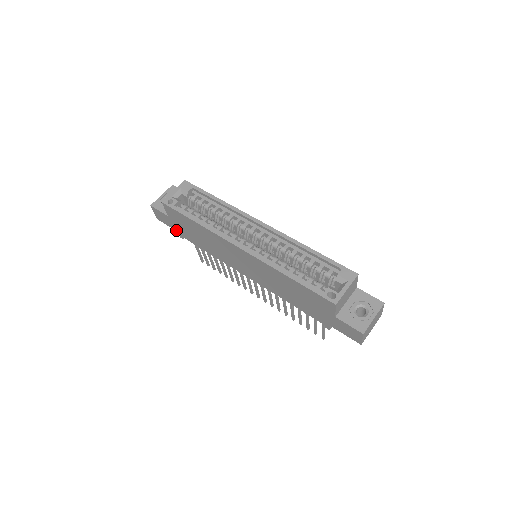
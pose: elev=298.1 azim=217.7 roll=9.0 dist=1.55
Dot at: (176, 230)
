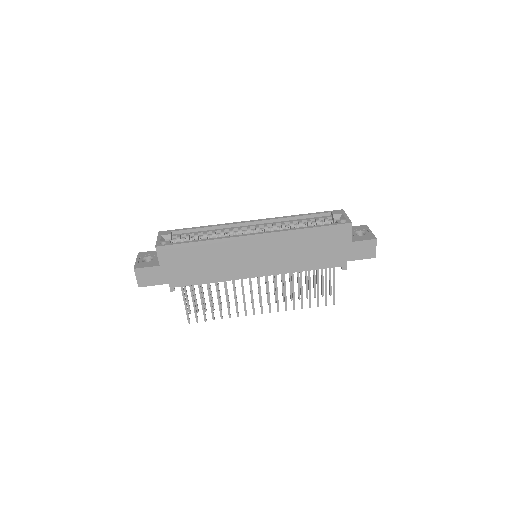
Dot at: (167, 283)
